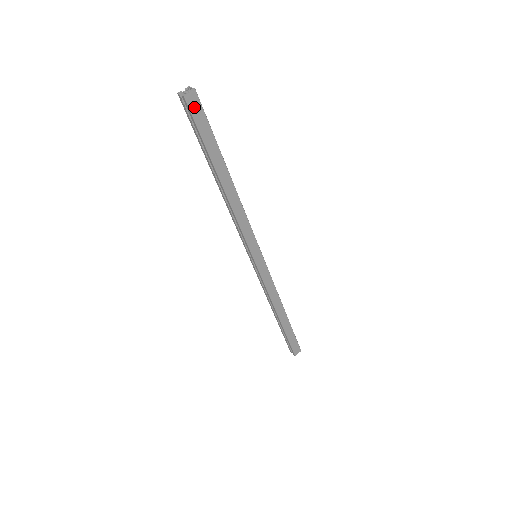
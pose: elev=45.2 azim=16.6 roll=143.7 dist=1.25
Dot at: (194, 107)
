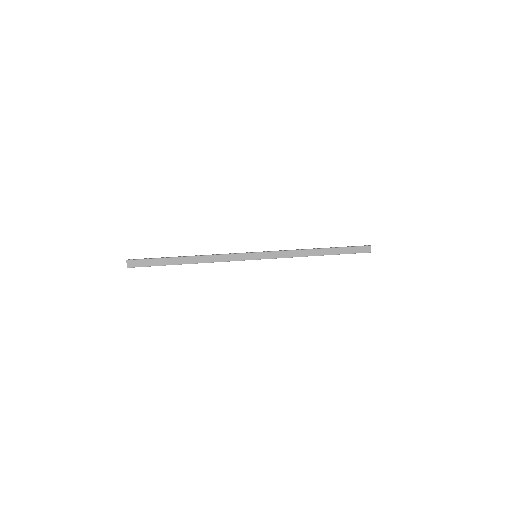
Dot at: occluded
